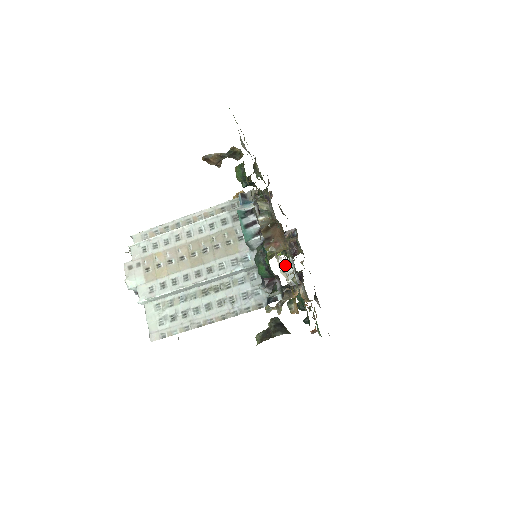
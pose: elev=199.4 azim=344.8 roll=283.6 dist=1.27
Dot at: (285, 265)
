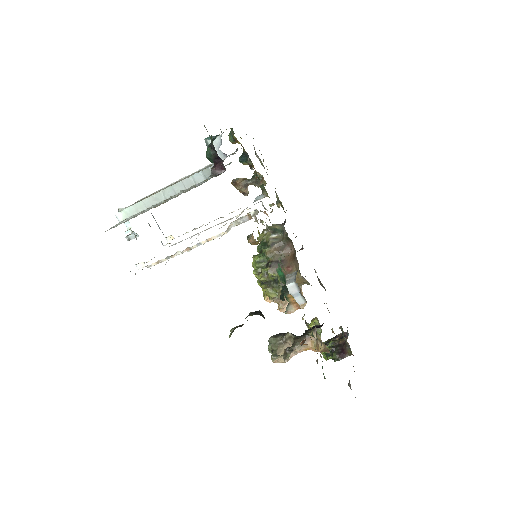
Dot at: occluded
